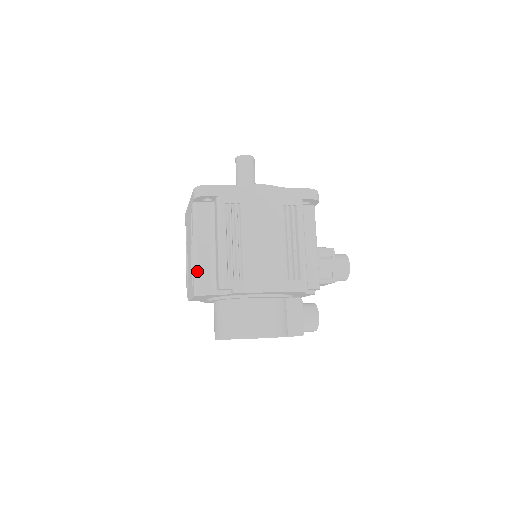
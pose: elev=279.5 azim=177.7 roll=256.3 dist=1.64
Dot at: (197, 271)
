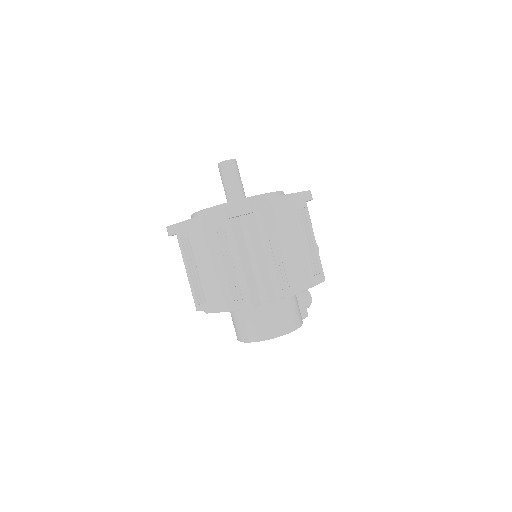
Dot at: (247, 286)
